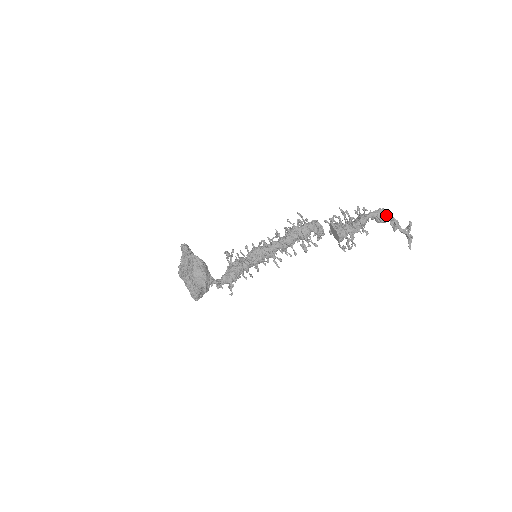
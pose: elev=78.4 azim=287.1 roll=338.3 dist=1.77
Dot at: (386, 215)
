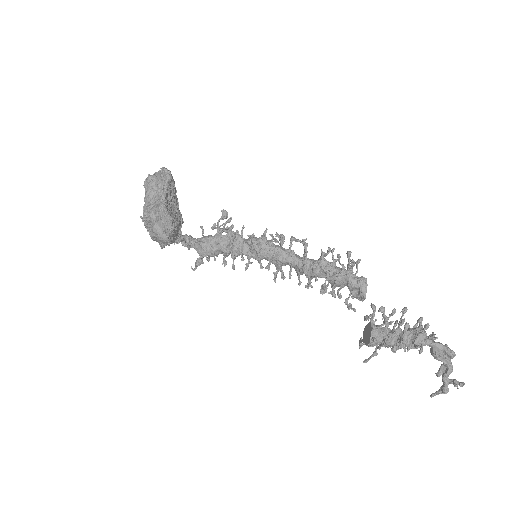
Dot at: (447, 360)
